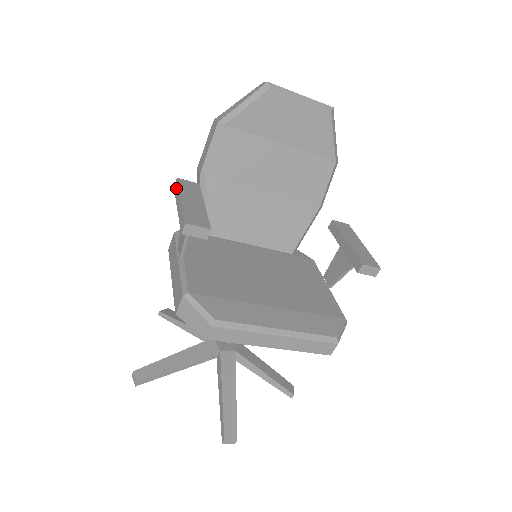
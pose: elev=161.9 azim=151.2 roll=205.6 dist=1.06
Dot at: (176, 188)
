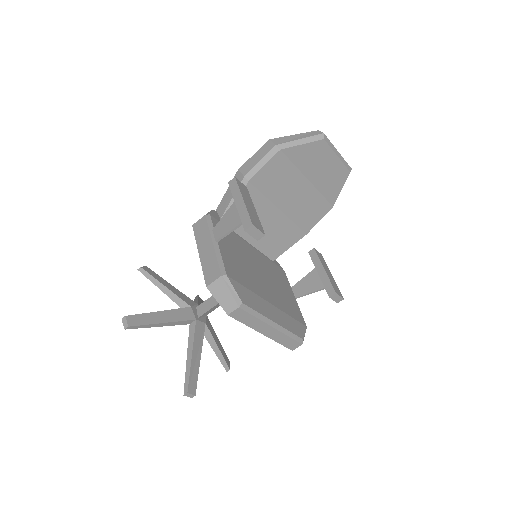
Dot at: (234, 186)
